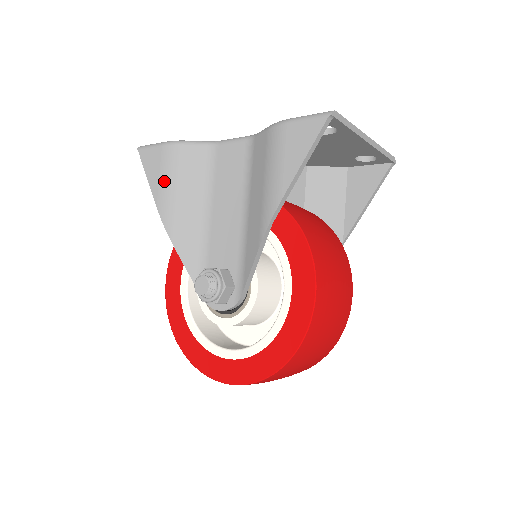
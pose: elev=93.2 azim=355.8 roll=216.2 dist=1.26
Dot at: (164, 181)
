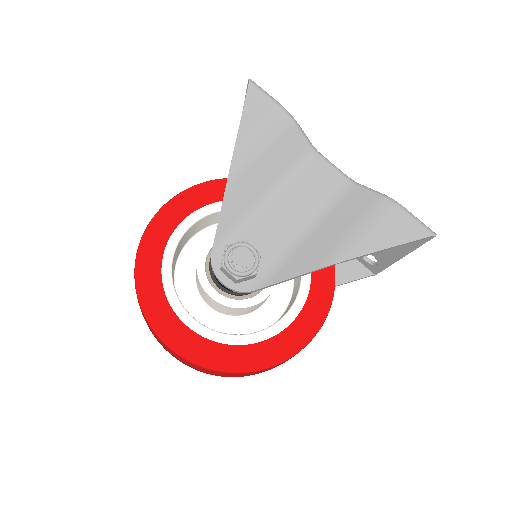
Dot at: (259, 134)
